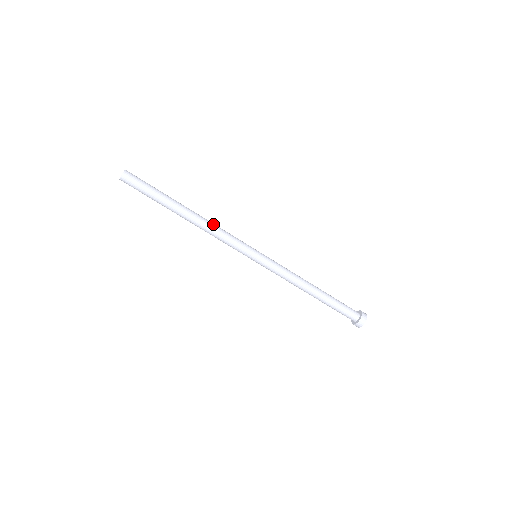
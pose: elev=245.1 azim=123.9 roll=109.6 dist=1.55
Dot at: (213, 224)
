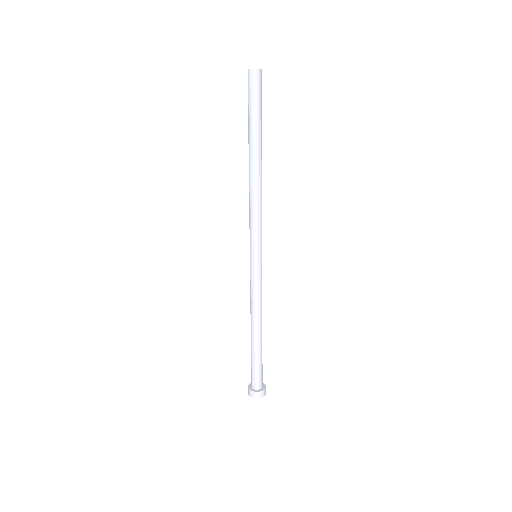
Dot at: (261, 193)
